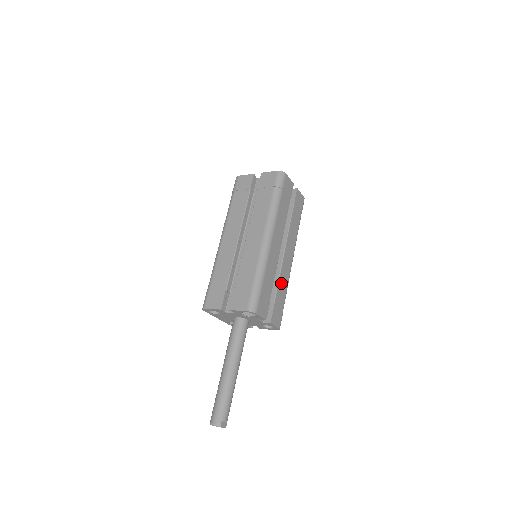
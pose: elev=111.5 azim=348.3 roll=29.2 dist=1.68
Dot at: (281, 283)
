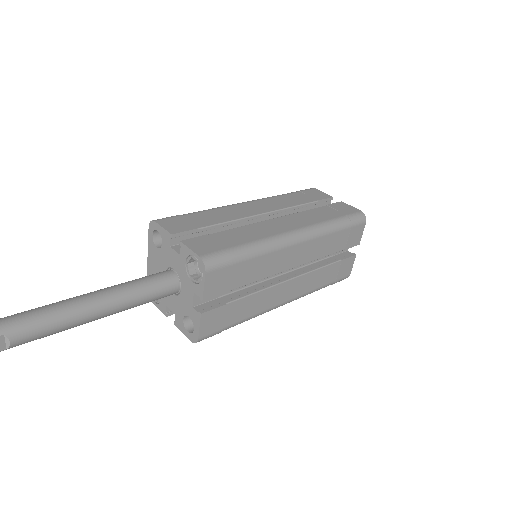
Dot at: (254, 300)
